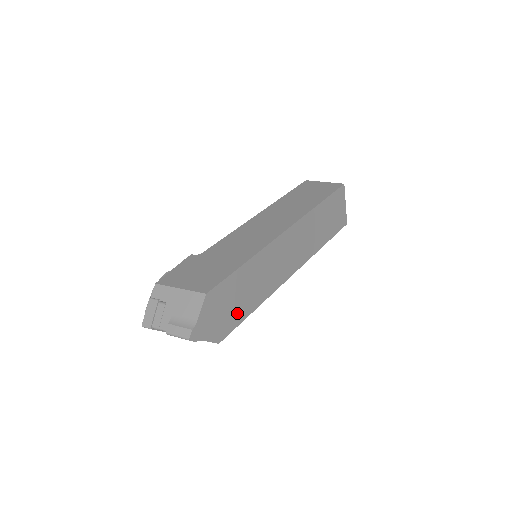
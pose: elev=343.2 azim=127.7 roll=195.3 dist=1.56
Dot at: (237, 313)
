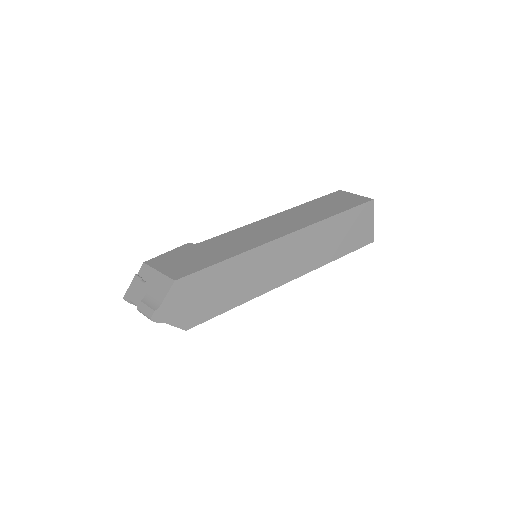
Dot at: (212, 306)
